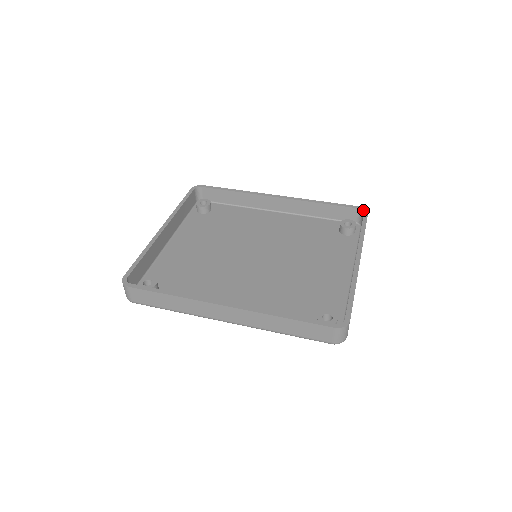
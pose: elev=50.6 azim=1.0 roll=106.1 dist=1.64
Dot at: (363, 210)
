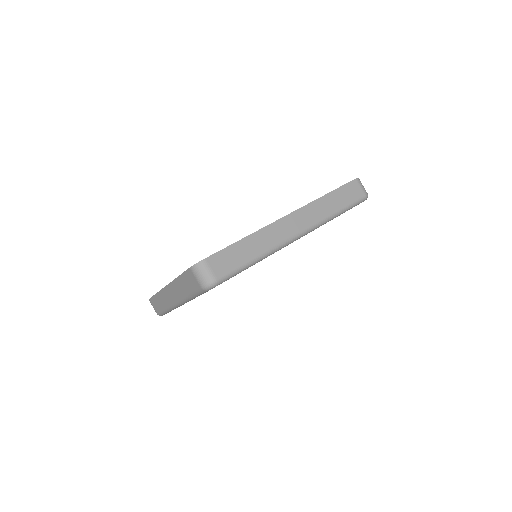
Dot at: occluded
